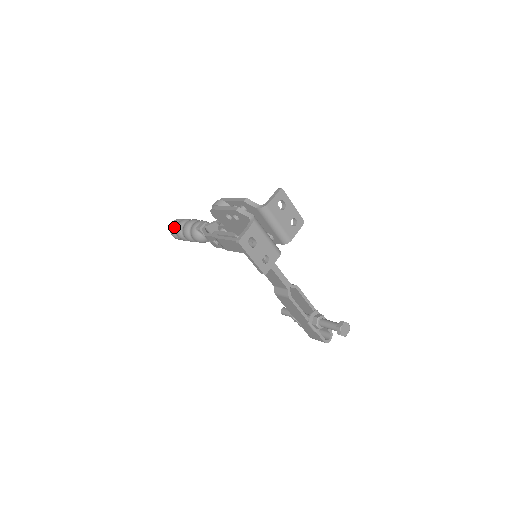
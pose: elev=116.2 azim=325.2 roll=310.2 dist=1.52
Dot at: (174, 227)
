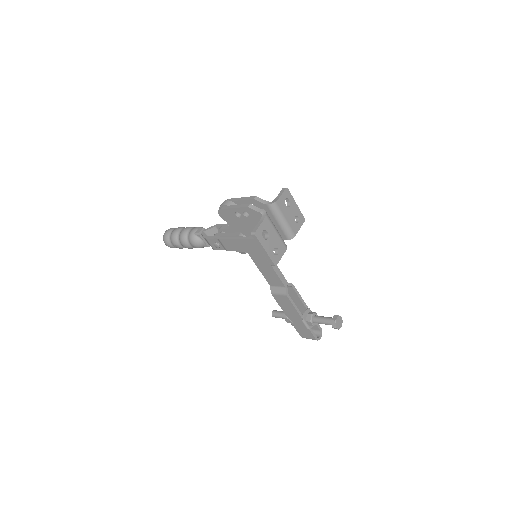
Dot at: (168, 235)
